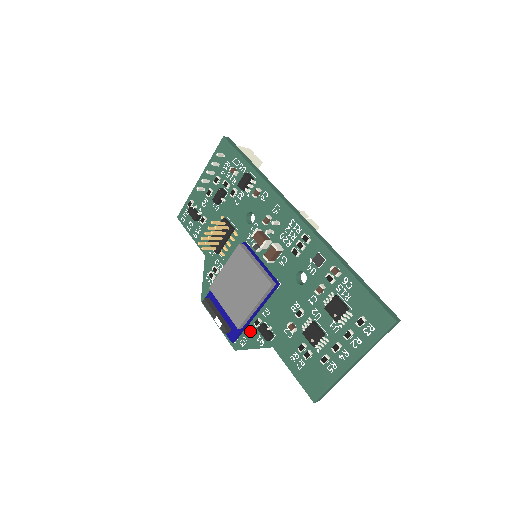
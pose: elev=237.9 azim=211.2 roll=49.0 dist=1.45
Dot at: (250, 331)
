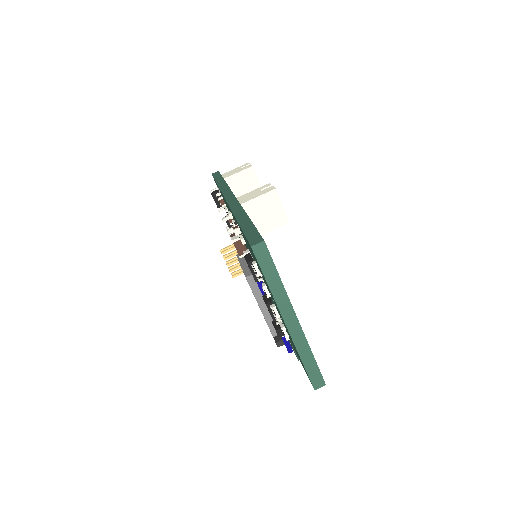
Dot at: occluded
